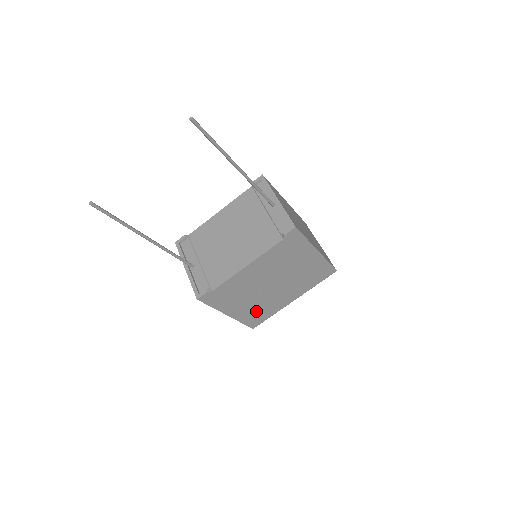
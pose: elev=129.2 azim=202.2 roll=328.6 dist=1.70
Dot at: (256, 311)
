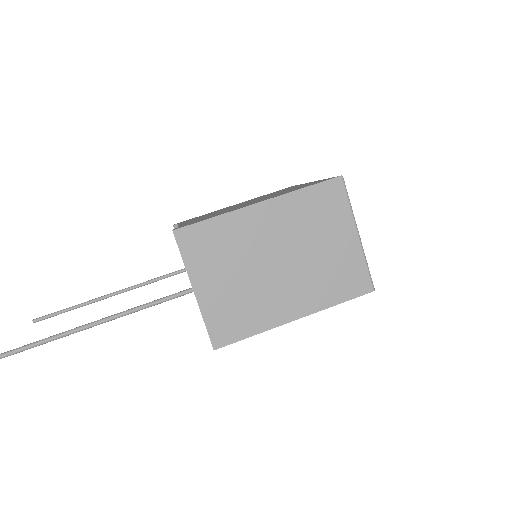
Dot at: occluded
